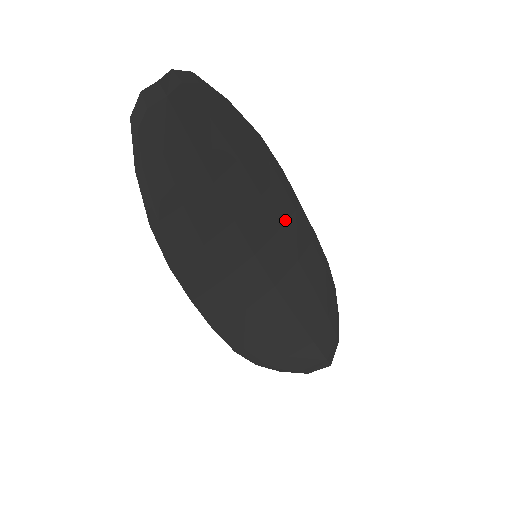
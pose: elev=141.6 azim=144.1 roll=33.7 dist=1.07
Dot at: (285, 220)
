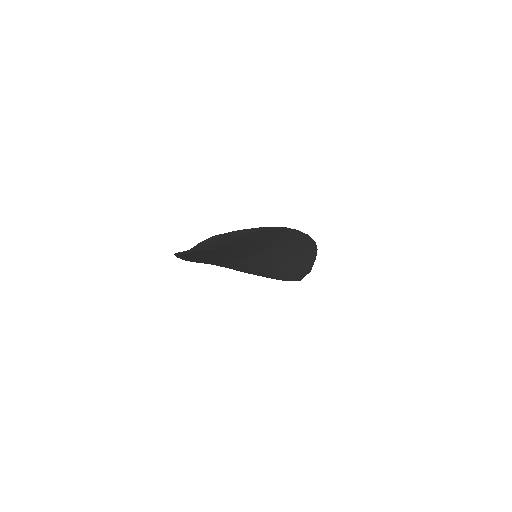
Dot at: (282, 239)
